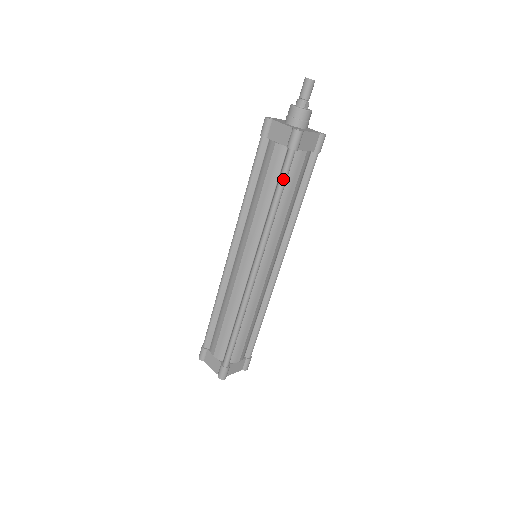
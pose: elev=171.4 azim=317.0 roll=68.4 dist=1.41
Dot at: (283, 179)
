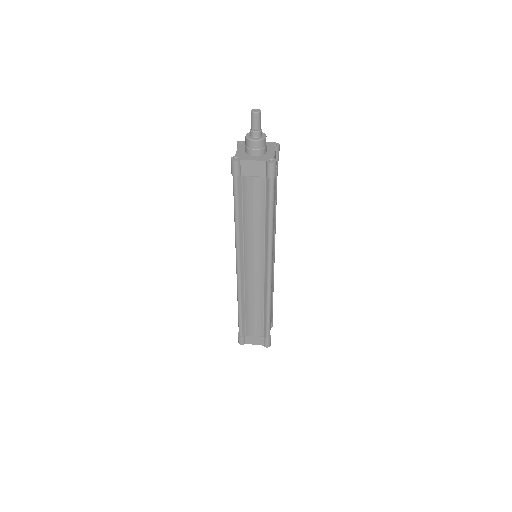
Dot at: (234, 198)
